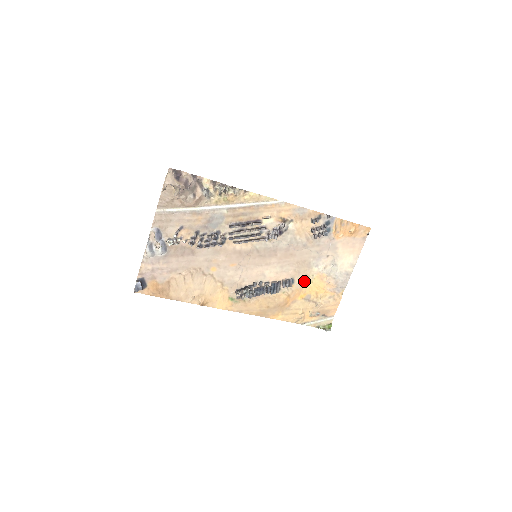
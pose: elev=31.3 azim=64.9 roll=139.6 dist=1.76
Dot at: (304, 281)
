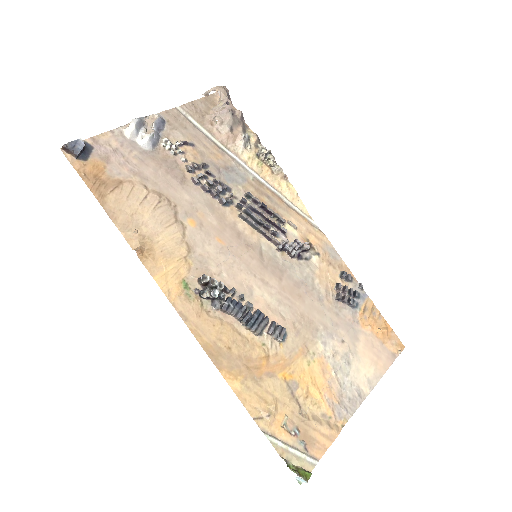
Dot at: (299, 352)
